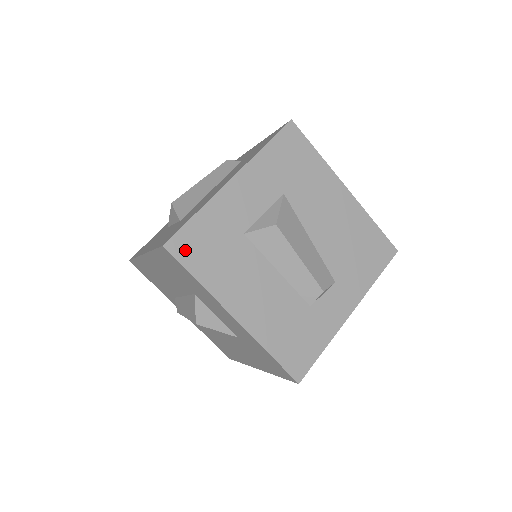
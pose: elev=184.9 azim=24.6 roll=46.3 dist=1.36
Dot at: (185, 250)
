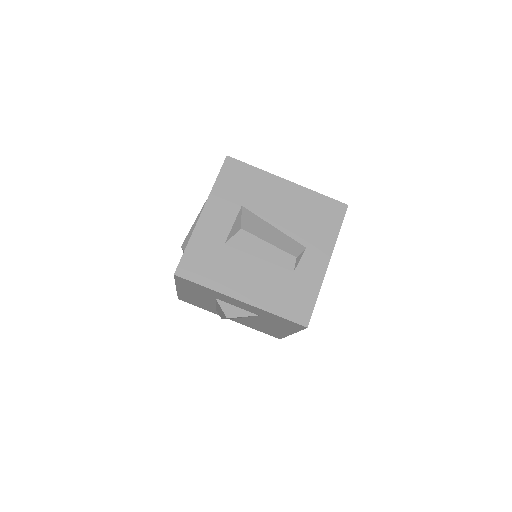
Dot at: (189, 271)
